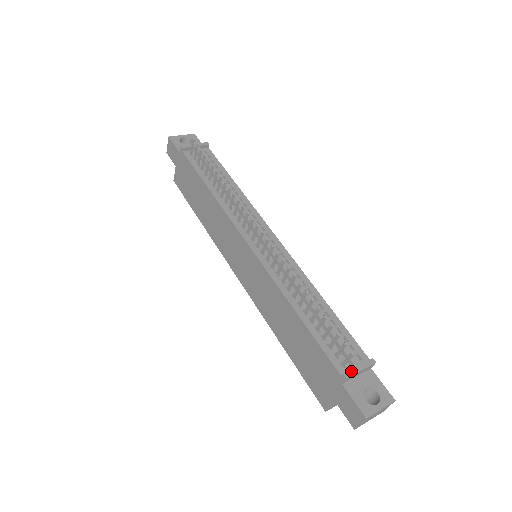
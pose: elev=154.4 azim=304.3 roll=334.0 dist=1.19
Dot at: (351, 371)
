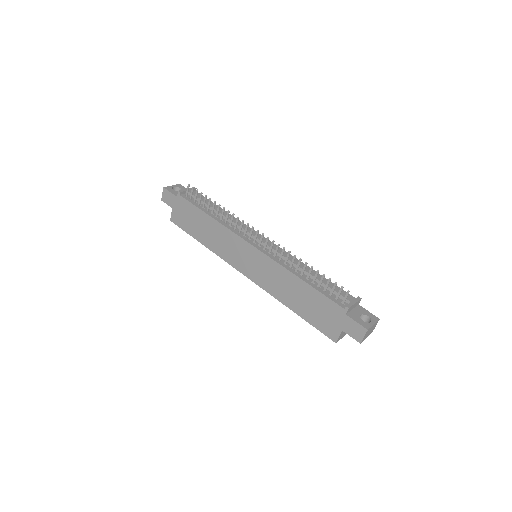
Dot at: (350, 304)
